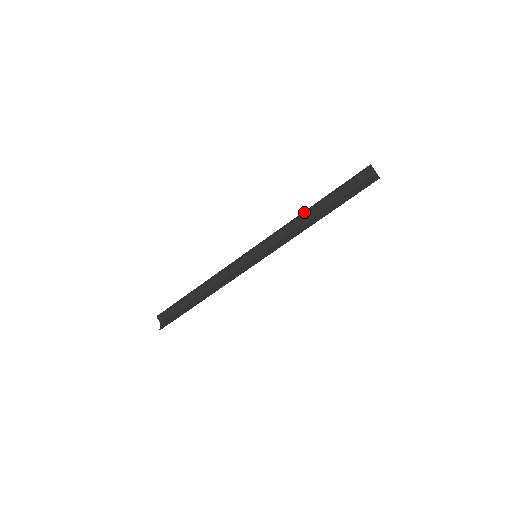
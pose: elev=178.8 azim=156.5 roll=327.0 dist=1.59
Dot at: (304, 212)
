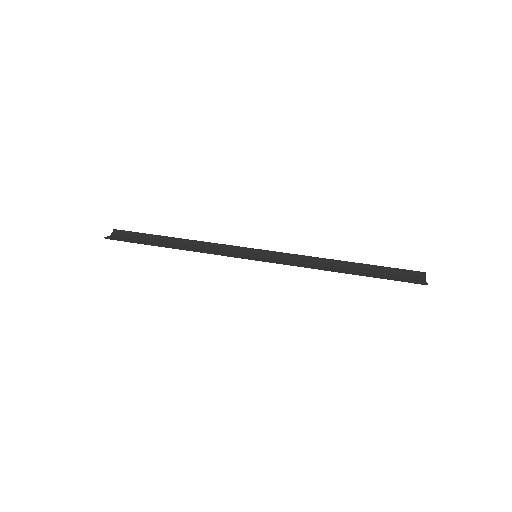
Dot at: (333, 259)
